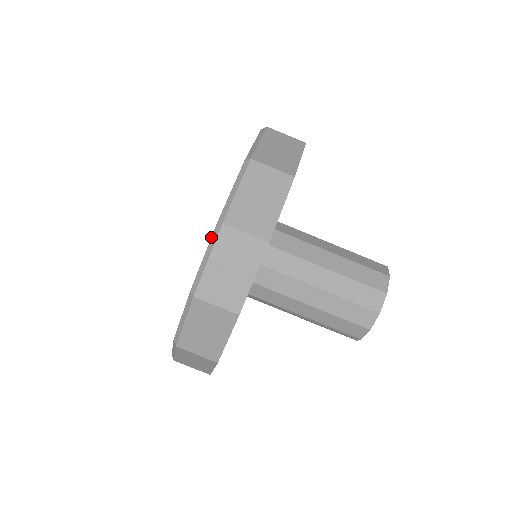
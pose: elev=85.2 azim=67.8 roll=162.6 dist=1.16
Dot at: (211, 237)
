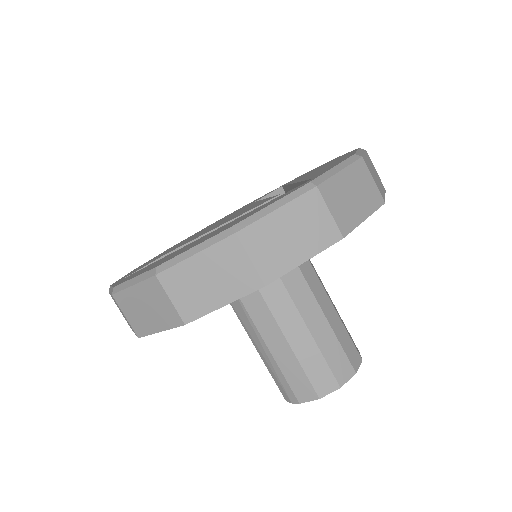
Dot at: (294, 190)
